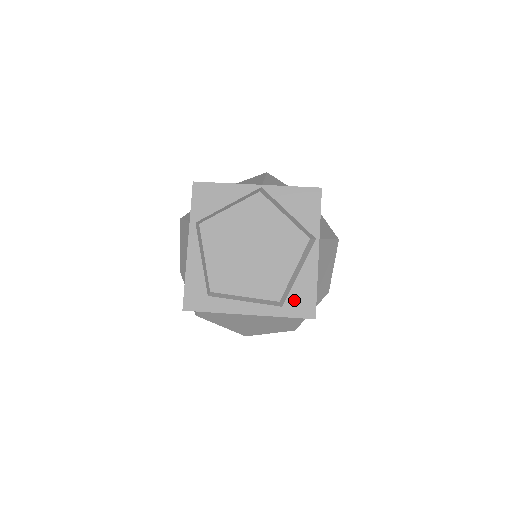
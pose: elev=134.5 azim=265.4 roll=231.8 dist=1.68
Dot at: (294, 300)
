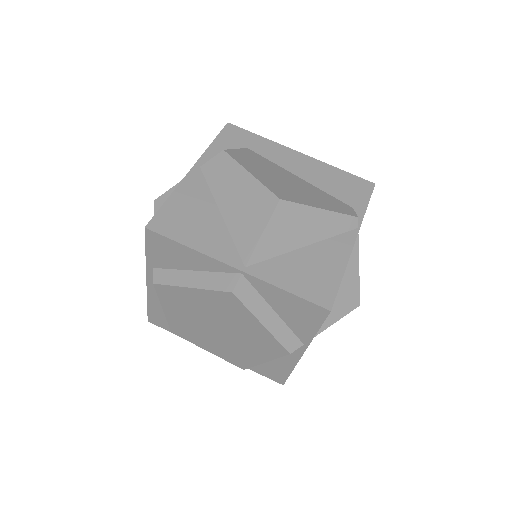
Dot at: (264, 367)
